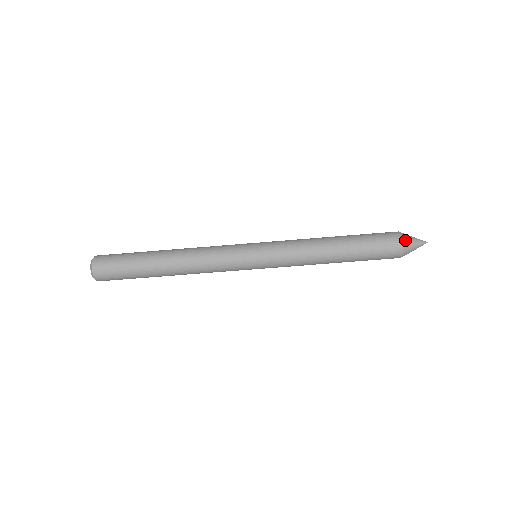
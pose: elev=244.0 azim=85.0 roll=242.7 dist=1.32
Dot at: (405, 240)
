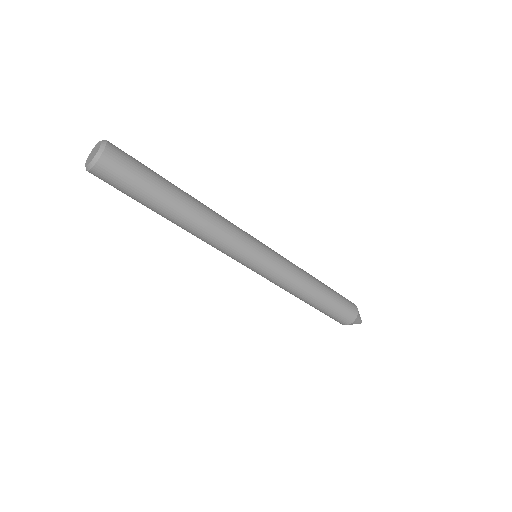
Dot at: (353, 323)
